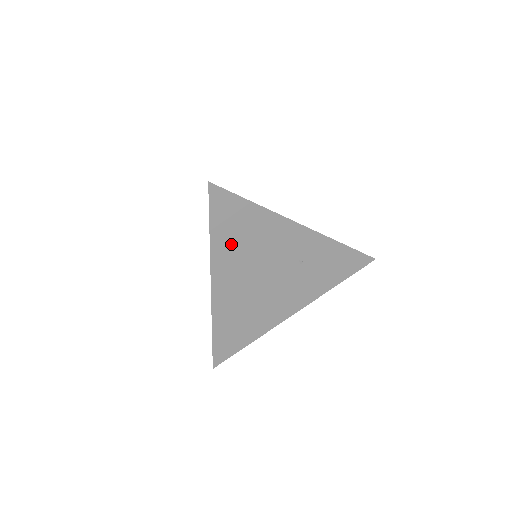
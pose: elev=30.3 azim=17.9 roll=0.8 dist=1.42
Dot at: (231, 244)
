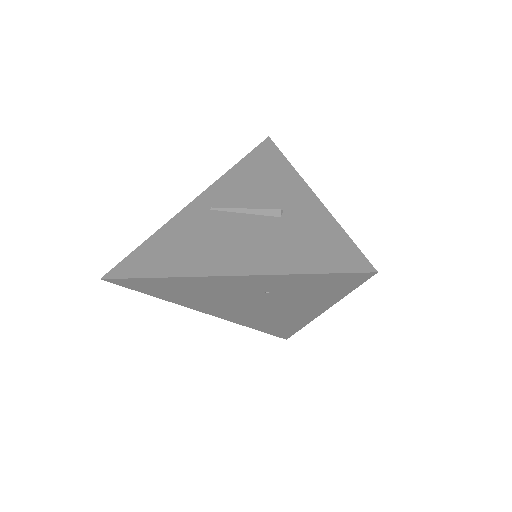
Dot at: (180, 297)
